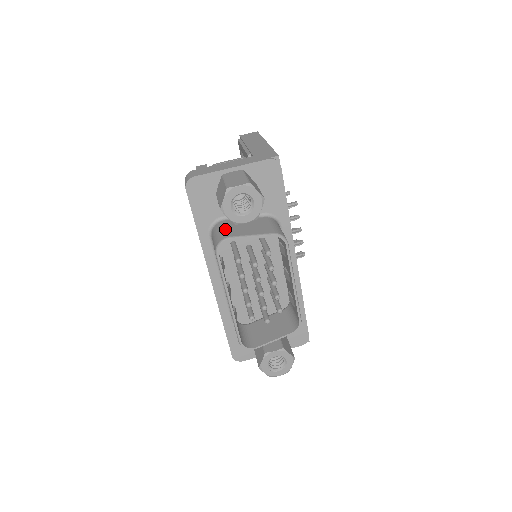
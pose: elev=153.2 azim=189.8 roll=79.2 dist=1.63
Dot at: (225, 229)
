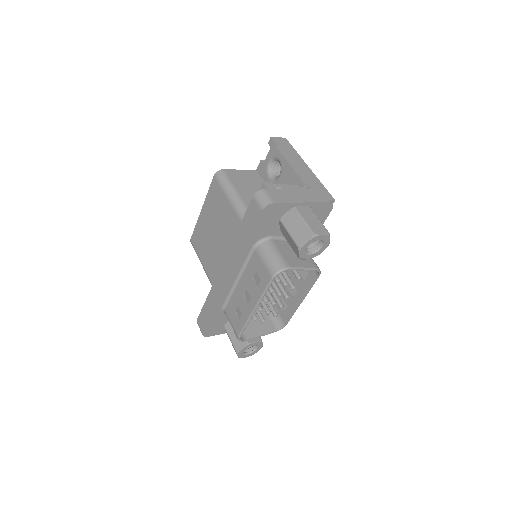
Dot at: (280, 254)
